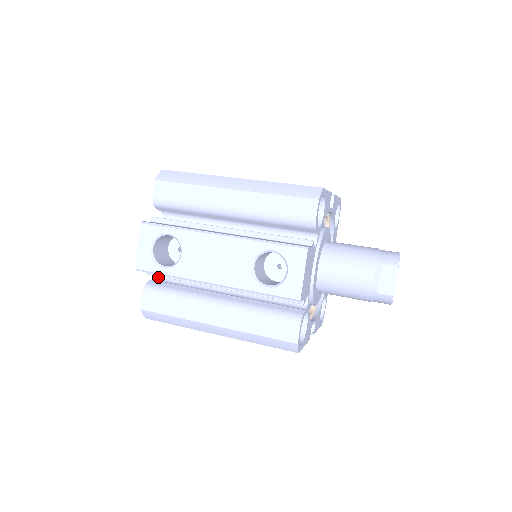
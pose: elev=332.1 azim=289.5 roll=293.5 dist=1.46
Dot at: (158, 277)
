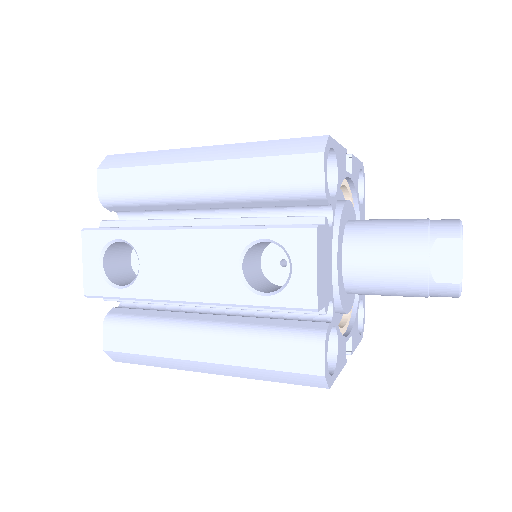
Dot at: (125, 303)
